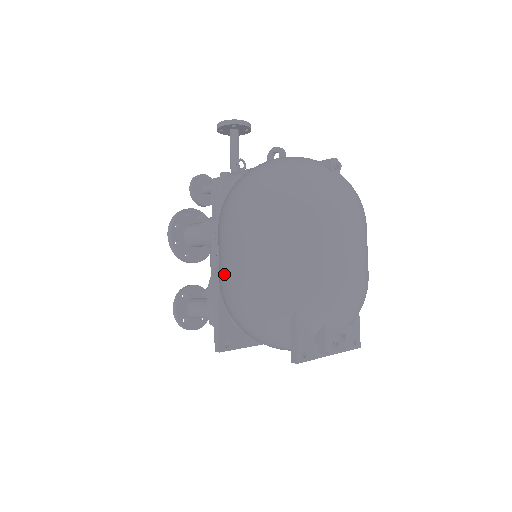
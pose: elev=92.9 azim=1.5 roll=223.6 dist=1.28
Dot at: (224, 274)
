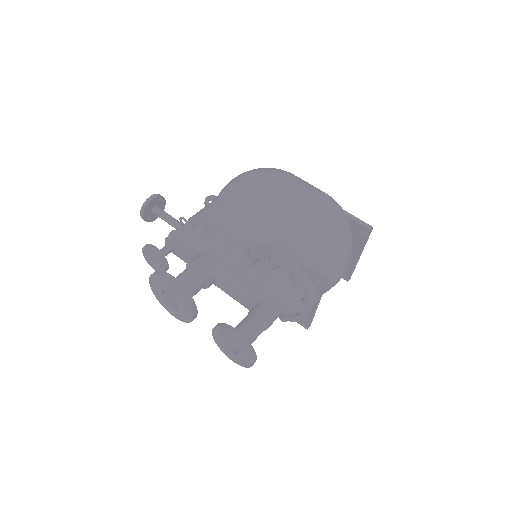
Dot at: (289, 214)
